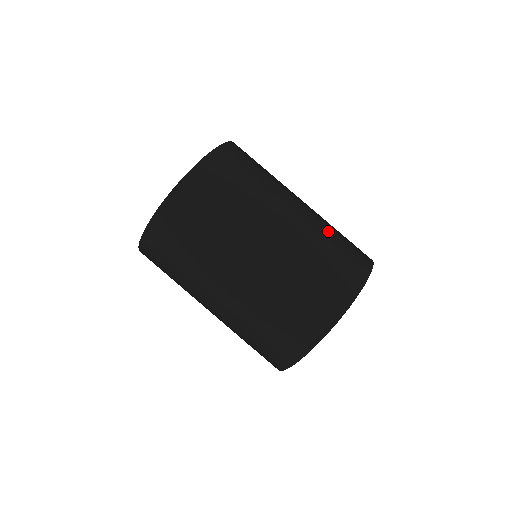
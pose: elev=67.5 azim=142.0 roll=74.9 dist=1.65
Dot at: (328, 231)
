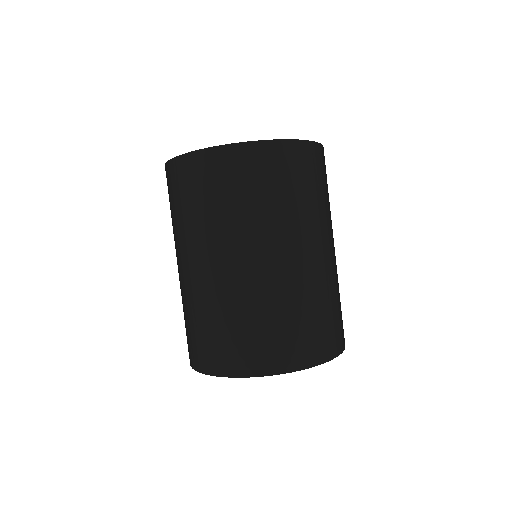
Dot at: (330, 293)
